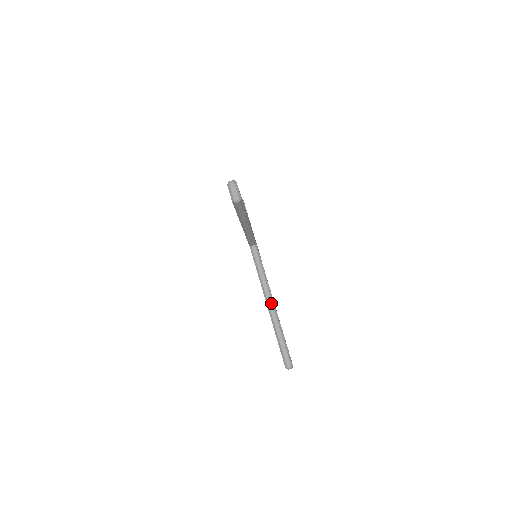
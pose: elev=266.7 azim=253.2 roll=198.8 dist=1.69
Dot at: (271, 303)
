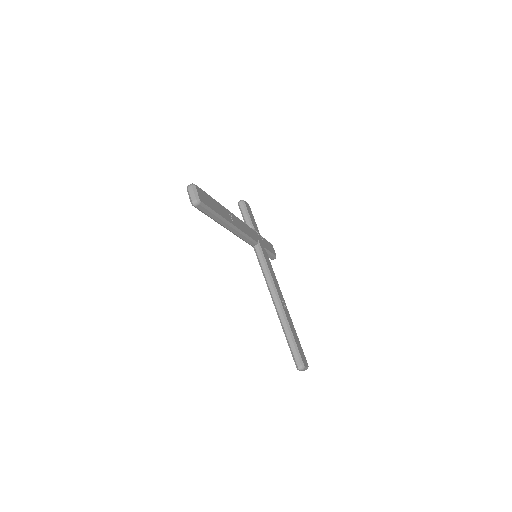
Dot at: (277, 303)
